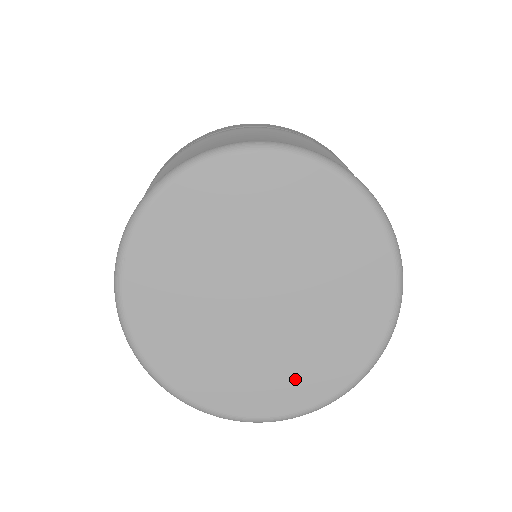
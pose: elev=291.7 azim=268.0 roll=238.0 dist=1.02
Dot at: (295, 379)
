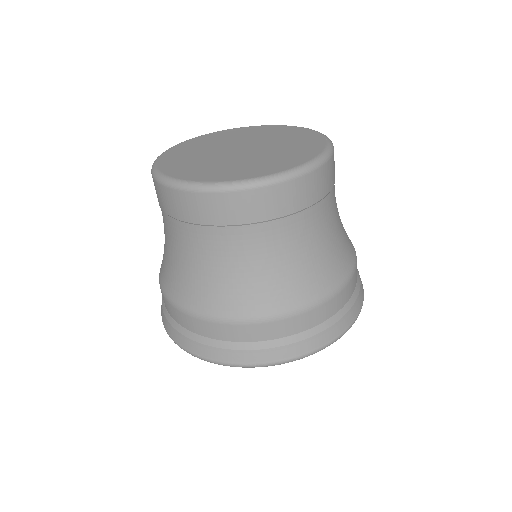
Dot at: (277, 162)
